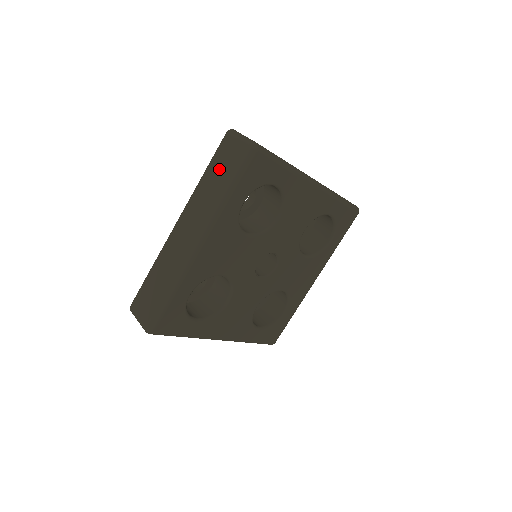
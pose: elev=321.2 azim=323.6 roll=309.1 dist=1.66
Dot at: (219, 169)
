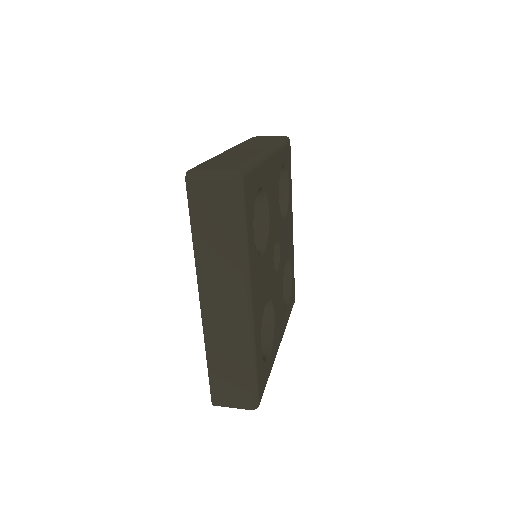
Dot at: (211, 223)
